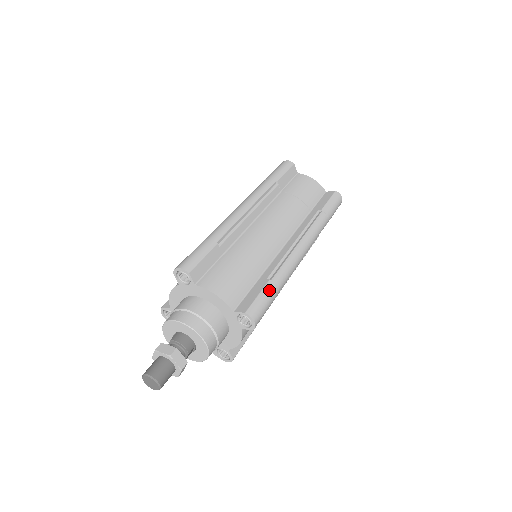
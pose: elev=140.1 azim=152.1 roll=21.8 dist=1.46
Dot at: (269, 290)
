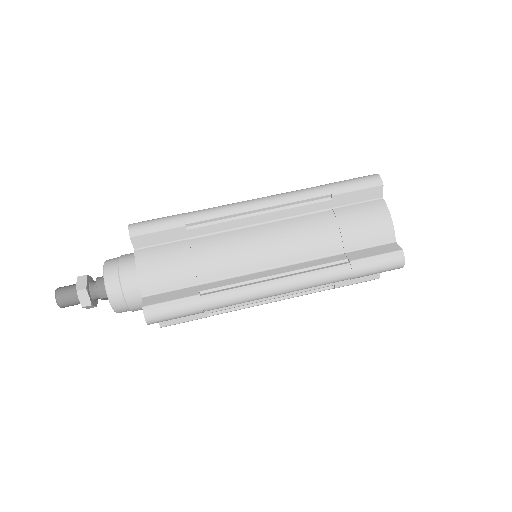
Dot at: (187, 303)
